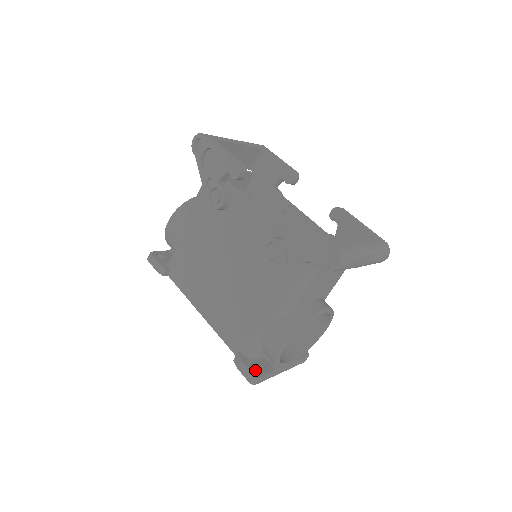
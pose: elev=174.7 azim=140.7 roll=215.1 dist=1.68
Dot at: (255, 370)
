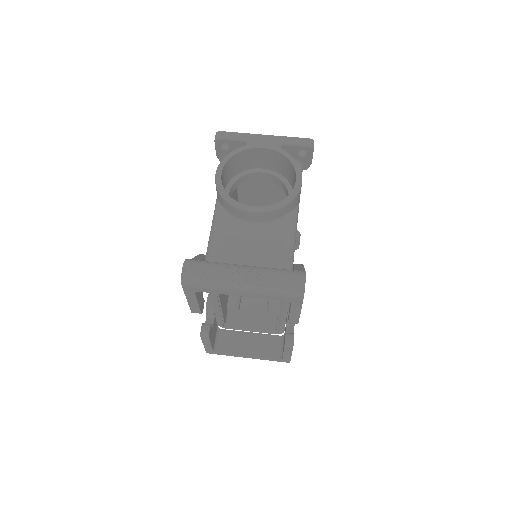
Dot at: occluded
